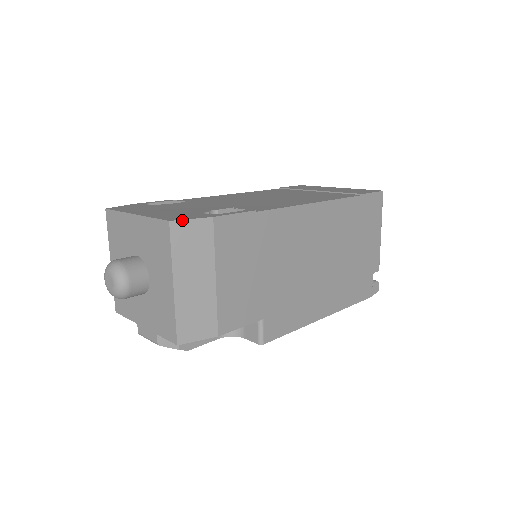
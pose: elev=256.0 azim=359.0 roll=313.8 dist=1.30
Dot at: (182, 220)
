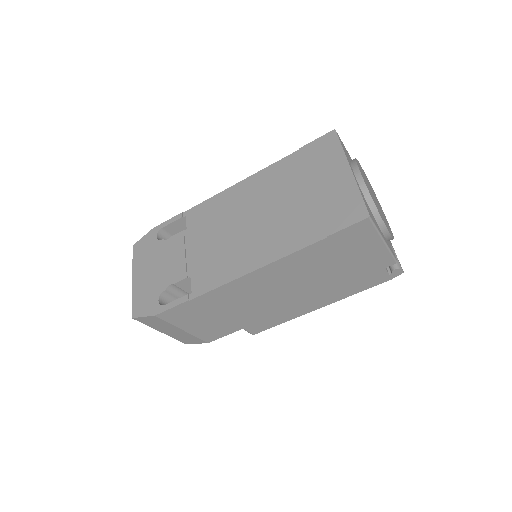
Dot at: (138, 317)
